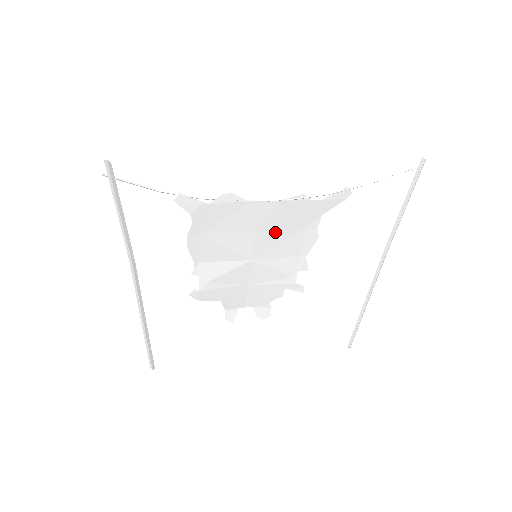
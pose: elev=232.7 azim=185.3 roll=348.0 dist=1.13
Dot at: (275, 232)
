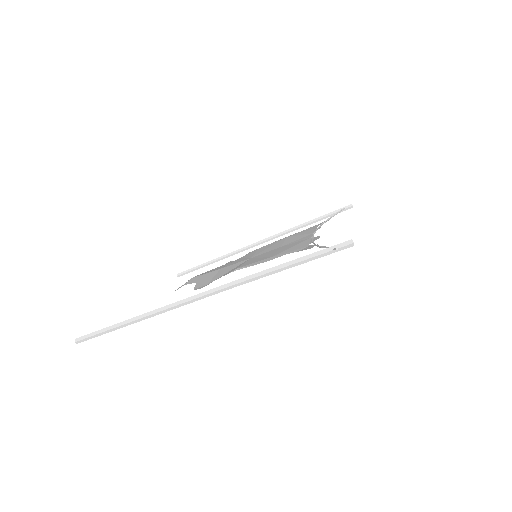
Dot at: (282, 243)
